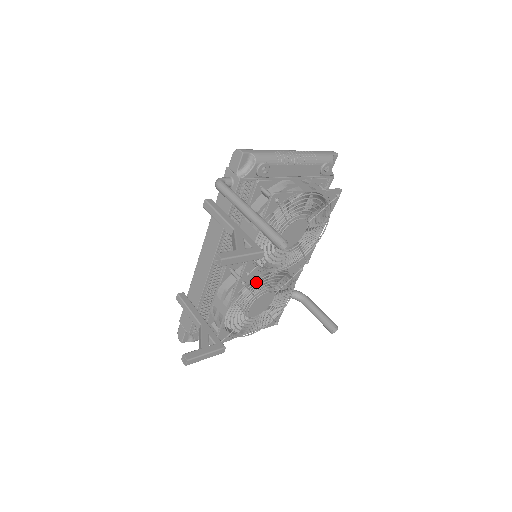
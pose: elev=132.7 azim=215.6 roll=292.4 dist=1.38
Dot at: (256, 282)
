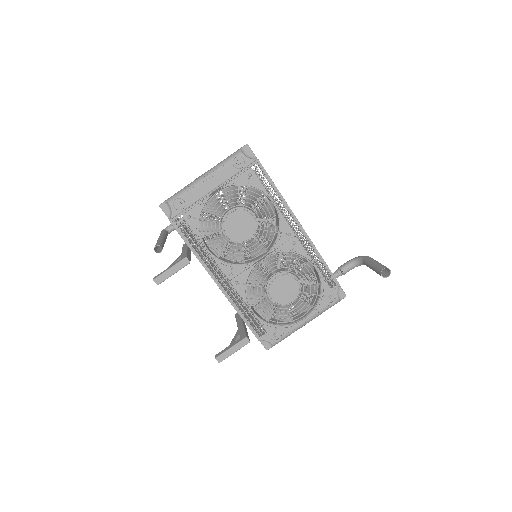
Dot at: (270, 275)
